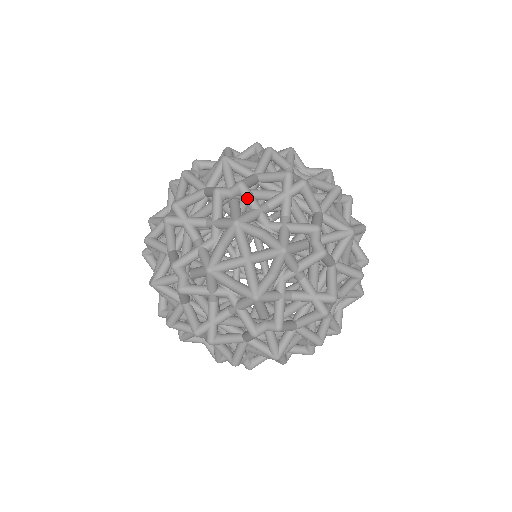
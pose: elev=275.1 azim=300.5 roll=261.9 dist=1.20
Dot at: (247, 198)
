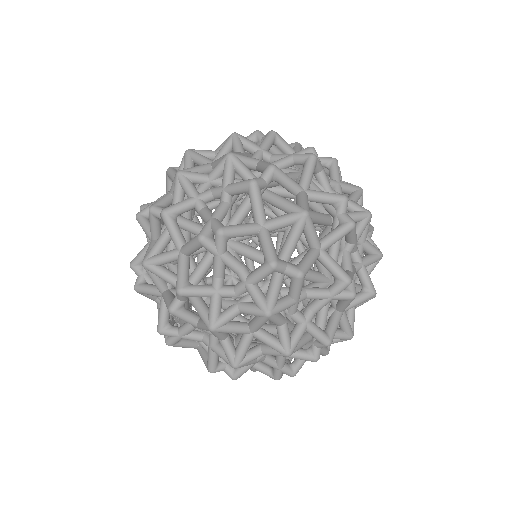
Dot at: (197, 296)
